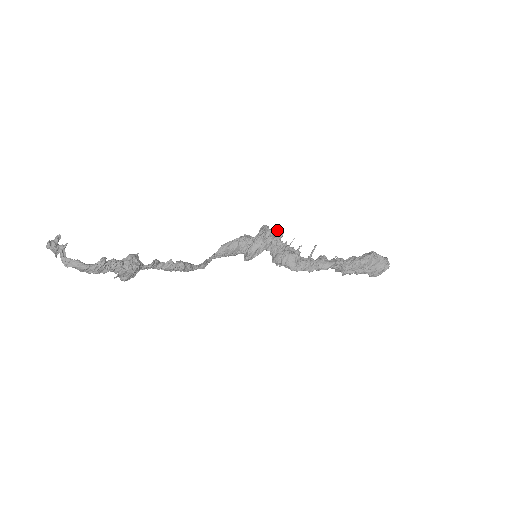
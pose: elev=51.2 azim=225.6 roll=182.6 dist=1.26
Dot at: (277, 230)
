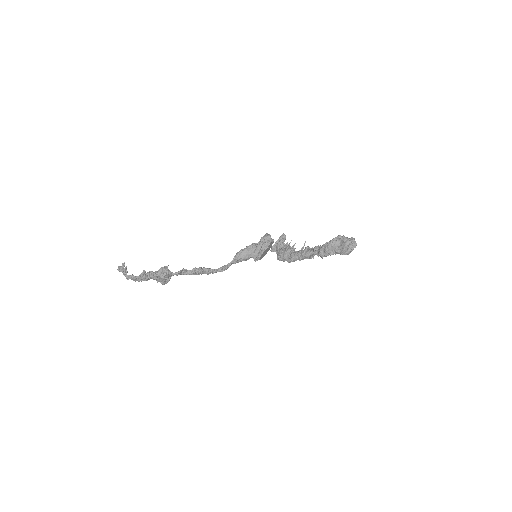
Dot at: occluded
